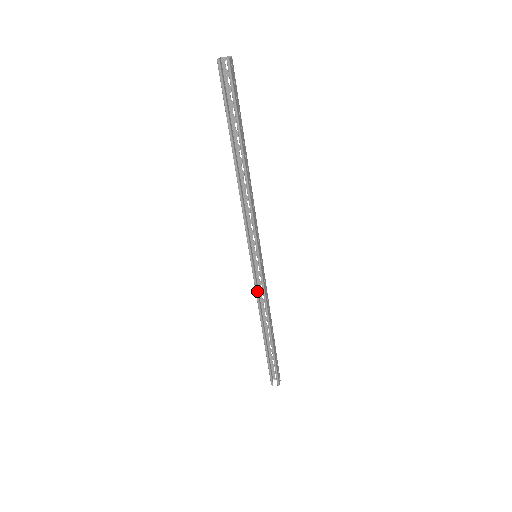
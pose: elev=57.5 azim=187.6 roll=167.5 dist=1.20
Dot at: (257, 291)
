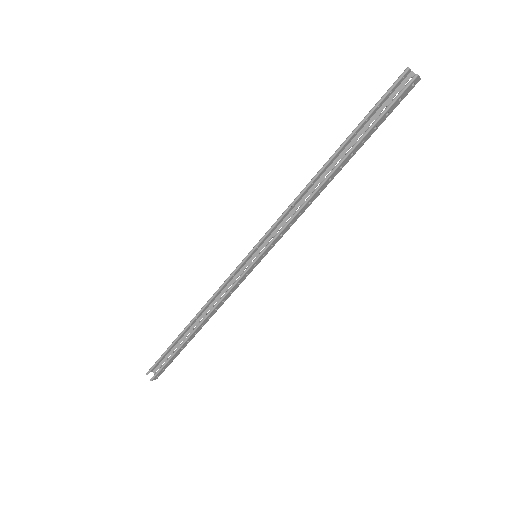
Dot at: (224, 284)
